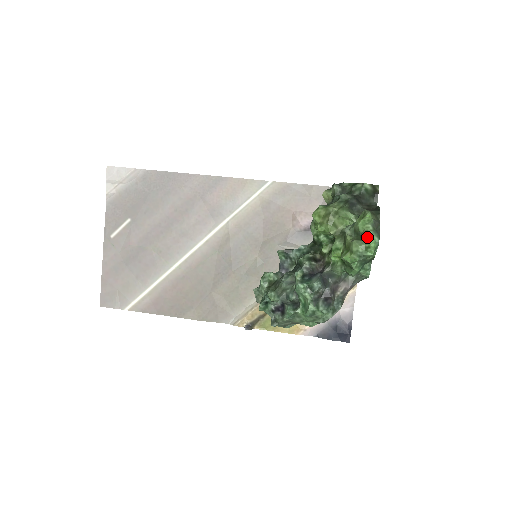
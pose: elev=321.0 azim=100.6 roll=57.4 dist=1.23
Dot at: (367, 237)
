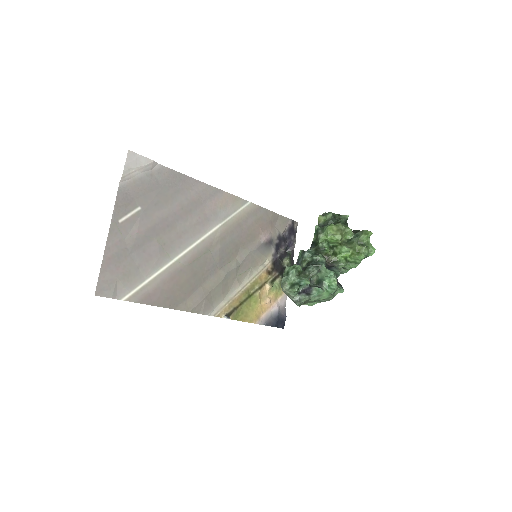
Dot at: (369, 245)
